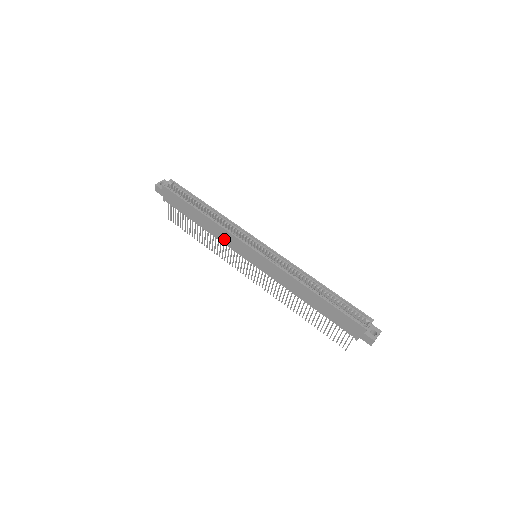
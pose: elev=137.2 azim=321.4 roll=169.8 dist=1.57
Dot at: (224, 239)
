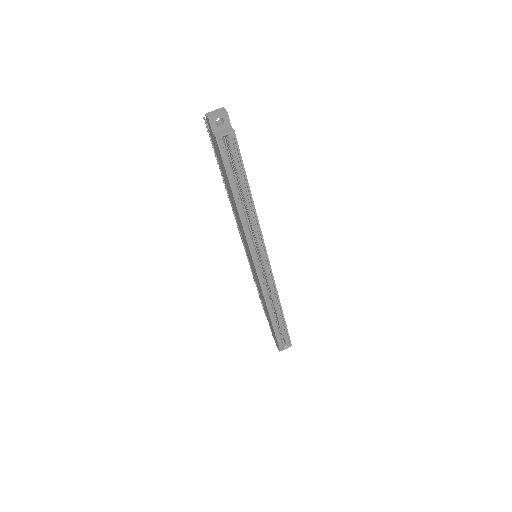
Dot at: (240, 227)
